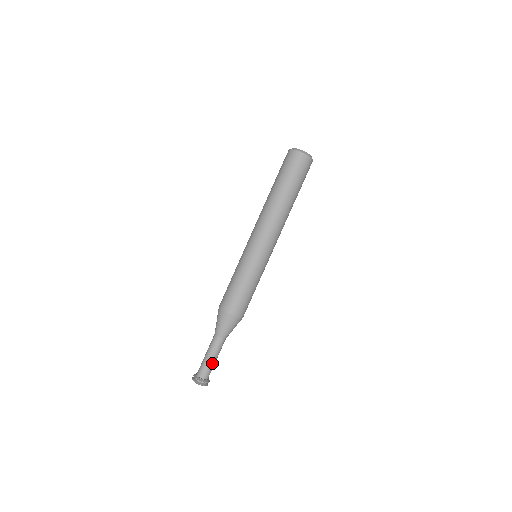
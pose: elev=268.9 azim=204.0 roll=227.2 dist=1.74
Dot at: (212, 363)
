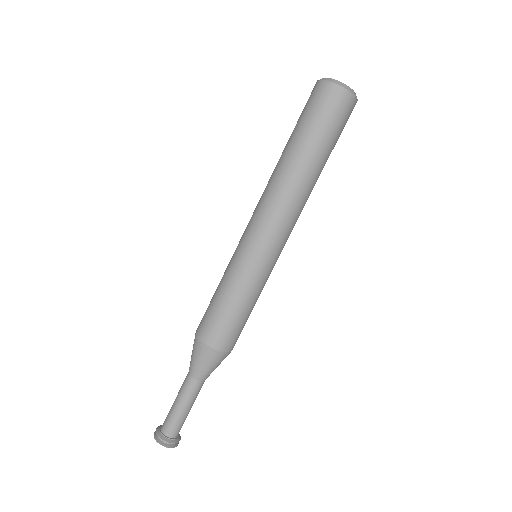
Dot at: (187, 415)
